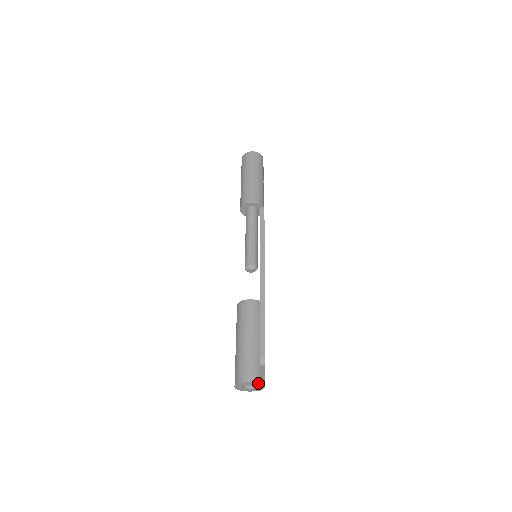
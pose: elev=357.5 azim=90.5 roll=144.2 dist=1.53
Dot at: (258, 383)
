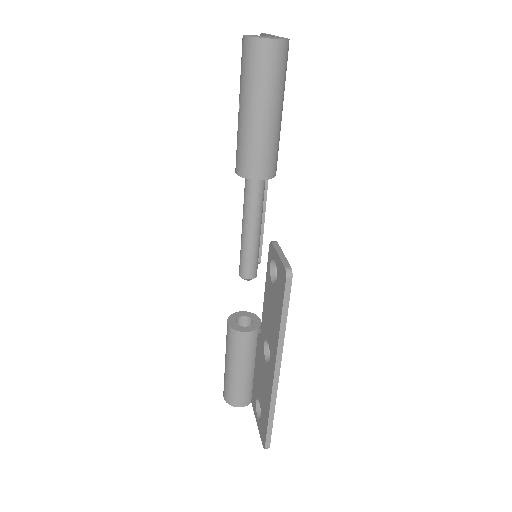
Dot at: occluded
